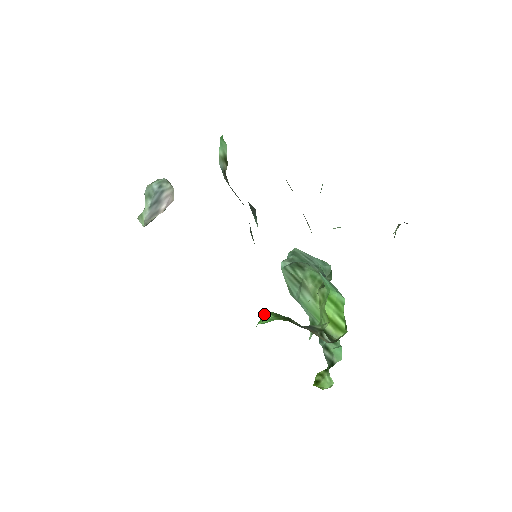
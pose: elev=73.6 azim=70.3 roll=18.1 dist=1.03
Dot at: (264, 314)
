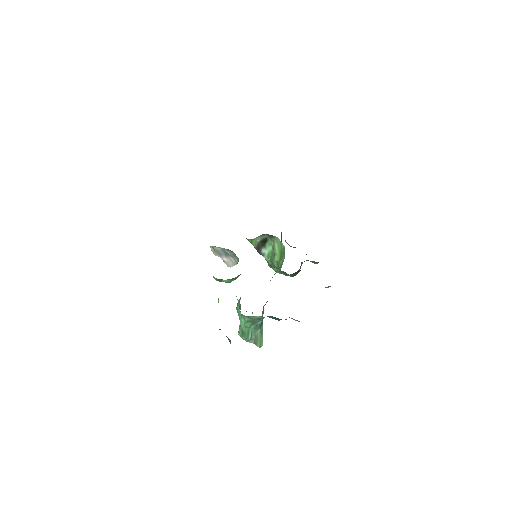
Dot at: occluded
